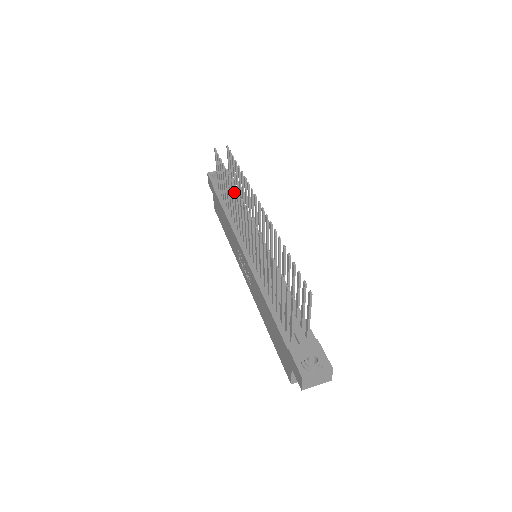
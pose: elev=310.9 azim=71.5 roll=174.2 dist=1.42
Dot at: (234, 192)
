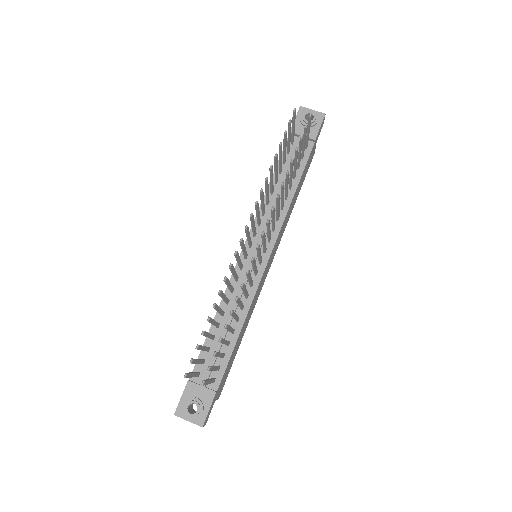
Dot at: (261, 193)
